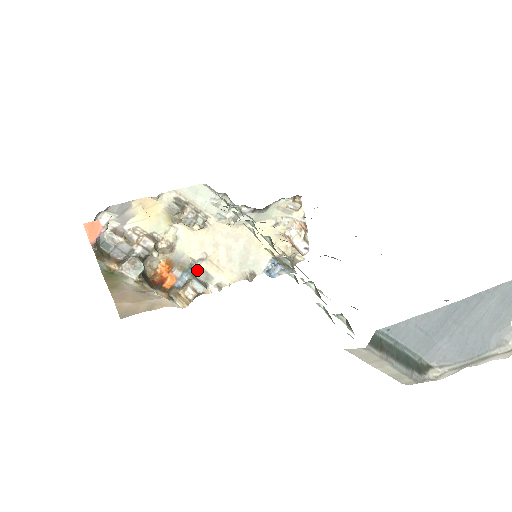
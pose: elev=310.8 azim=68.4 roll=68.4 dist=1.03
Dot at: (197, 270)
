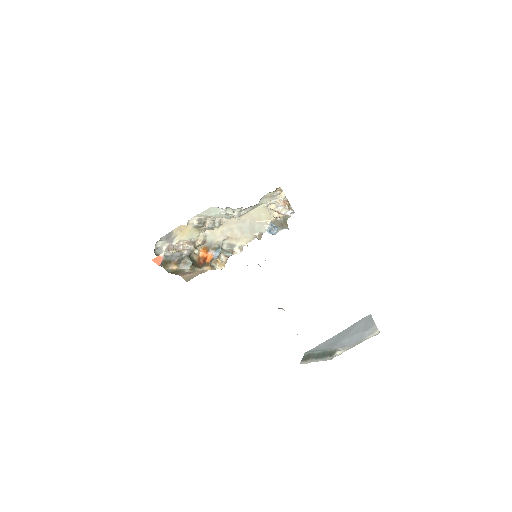
Dot at: (224, 245)
